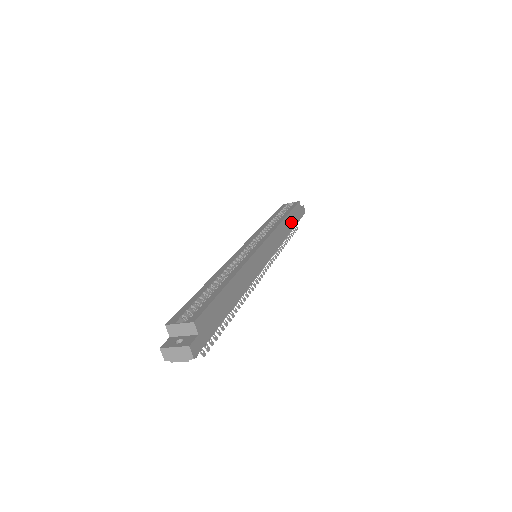
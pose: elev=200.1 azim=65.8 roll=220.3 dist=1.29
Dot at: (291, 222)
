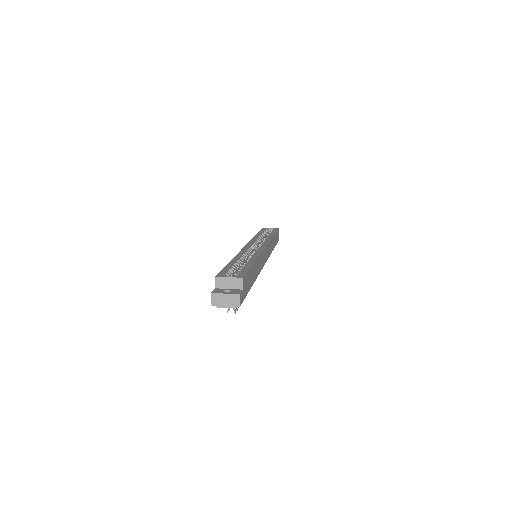
Dot at: occluded
